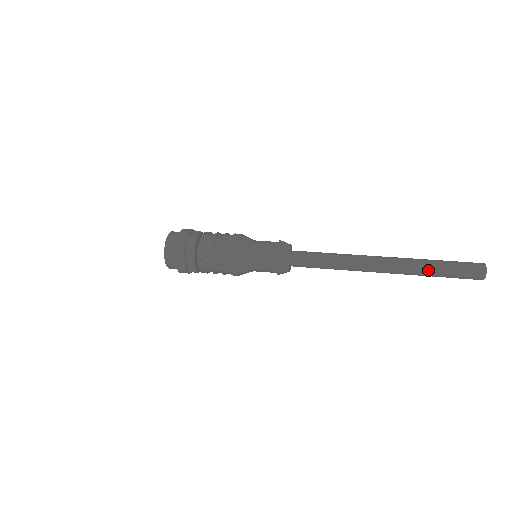
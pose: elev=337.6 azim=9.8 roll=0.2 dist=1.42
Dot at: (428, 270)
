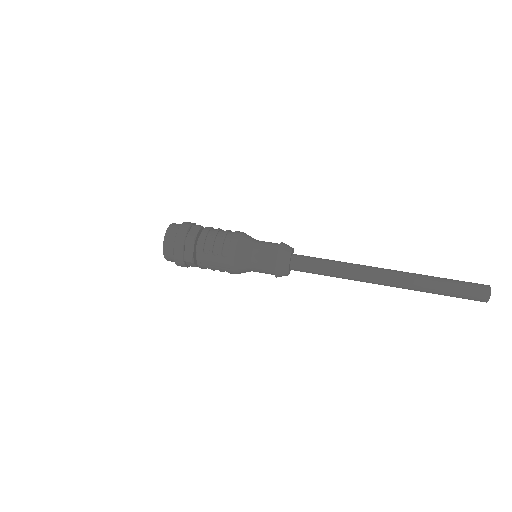
Dot at: (430, 289)
